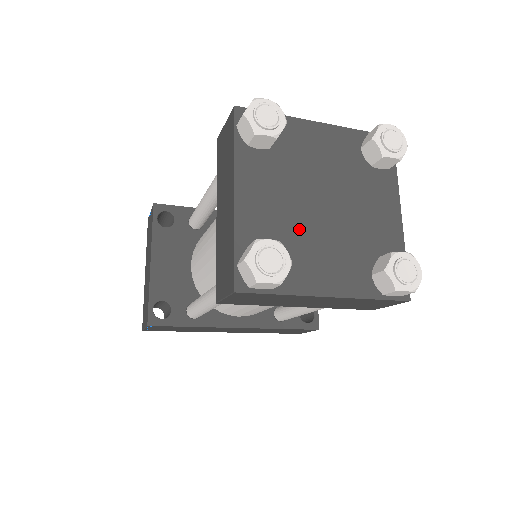
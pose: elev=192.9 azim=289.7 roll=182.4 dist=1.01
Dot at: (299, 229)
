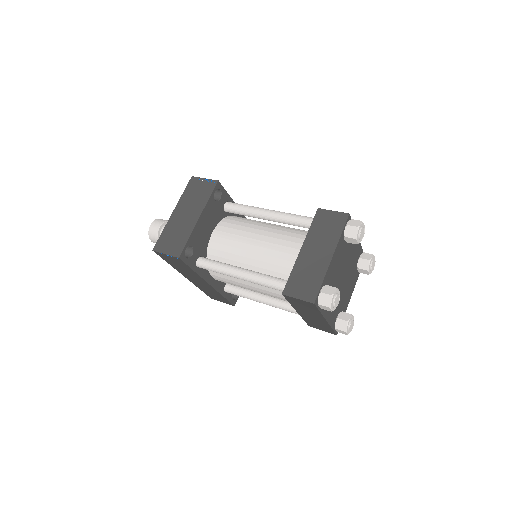
Dot at: (335, 285)
